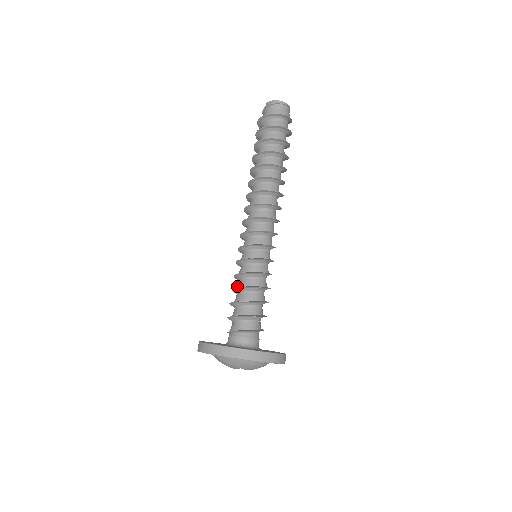
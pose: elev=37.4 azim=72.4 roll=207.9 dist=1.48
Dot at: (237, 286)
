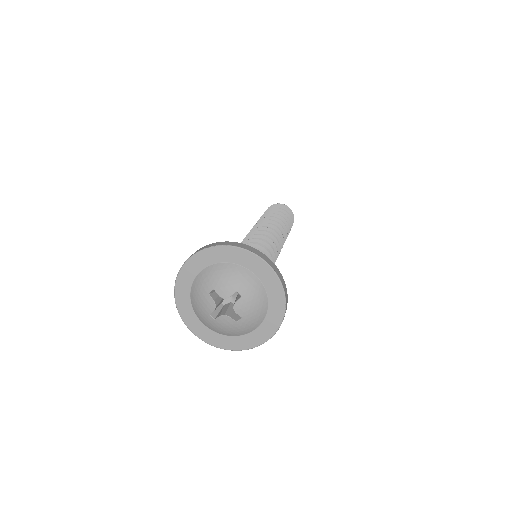
Dot at: occluded
